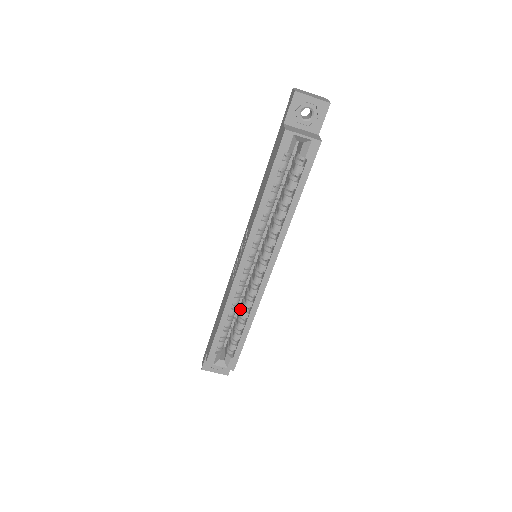
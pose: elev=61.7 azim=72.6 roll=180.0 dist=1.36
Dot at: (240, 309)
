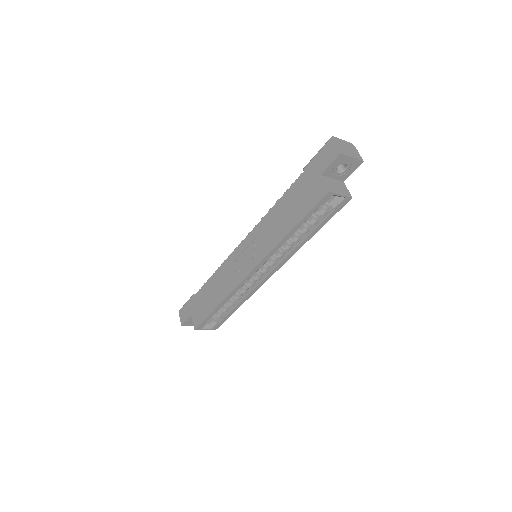
Dot at: occluded
